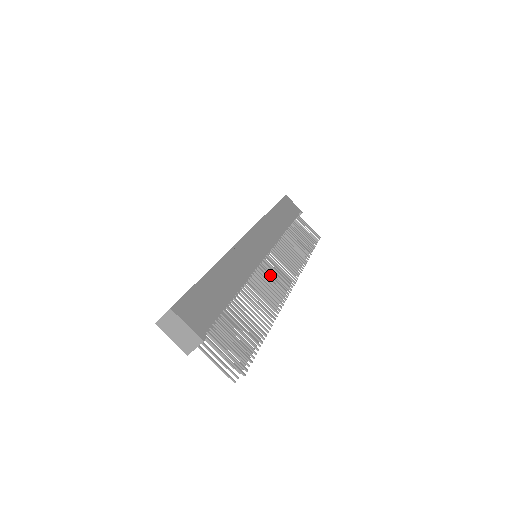
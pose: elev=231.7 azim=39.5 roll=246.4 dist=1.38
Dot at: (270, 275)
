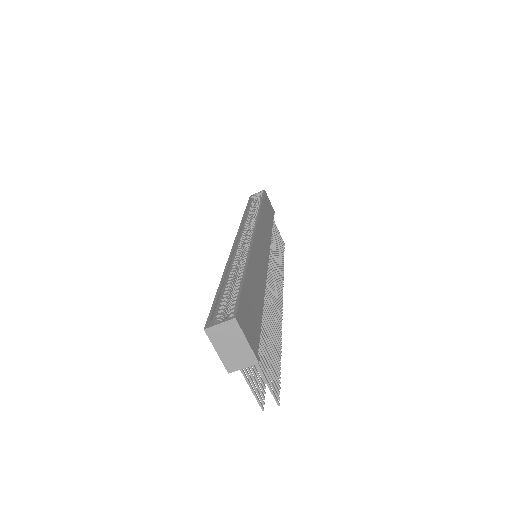
Dot at: (271, 282)
